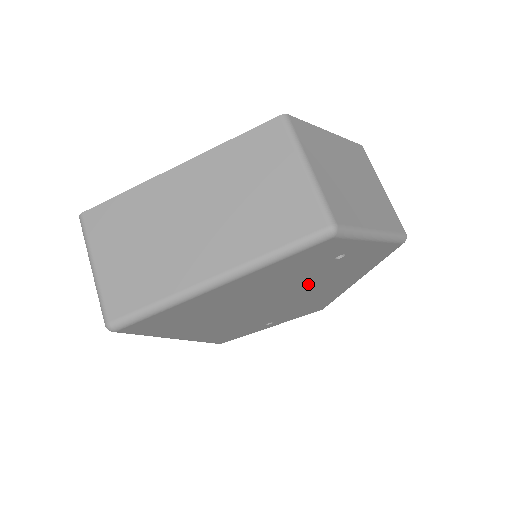
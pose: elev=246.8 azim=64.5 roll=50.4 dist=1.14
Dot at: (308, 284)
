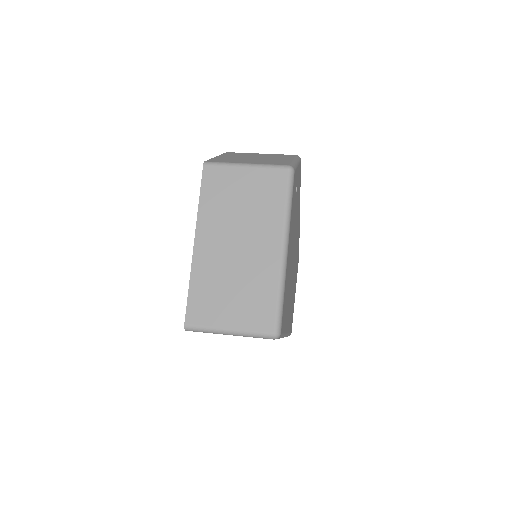
Dot at: (295, 227)
